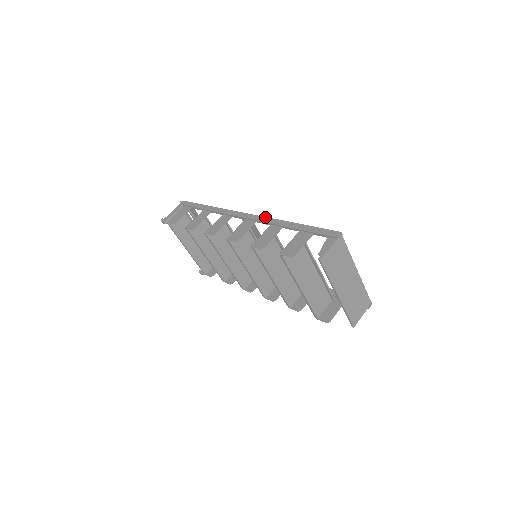
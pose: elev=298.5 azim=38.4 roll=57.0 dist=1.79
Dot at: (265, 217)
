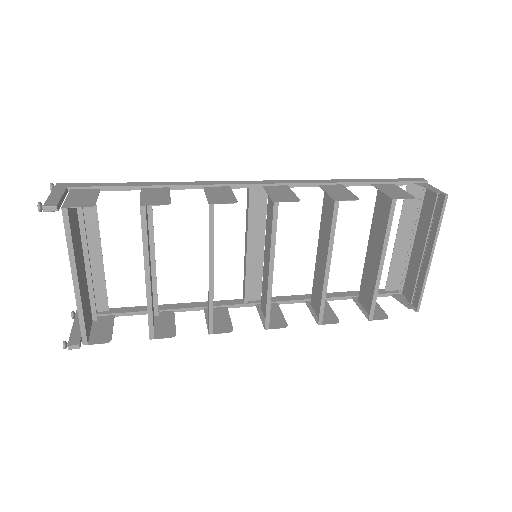
Dot at: (297, 180)
